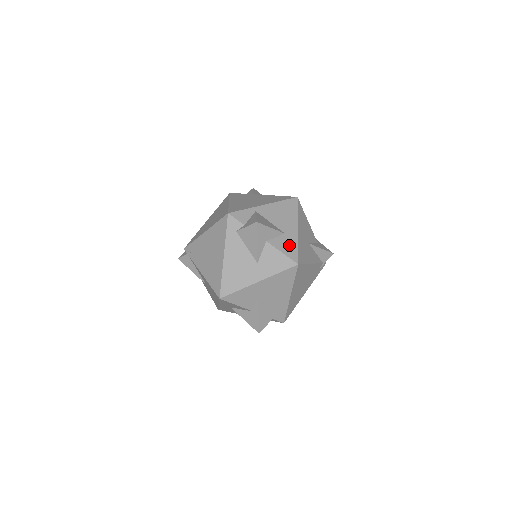
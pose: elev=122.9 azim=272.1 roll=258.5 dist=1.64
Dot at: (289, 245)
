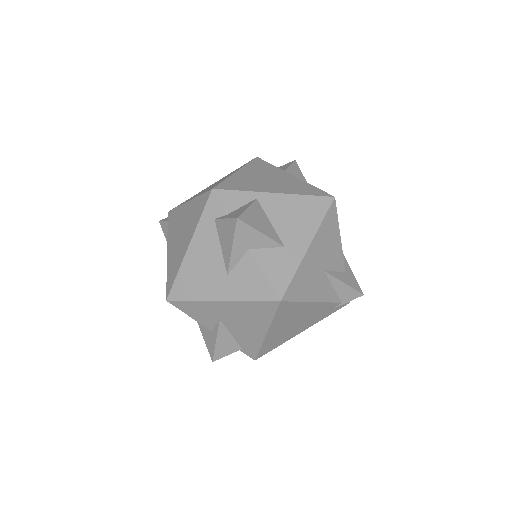
Dot at: (282, 267)
